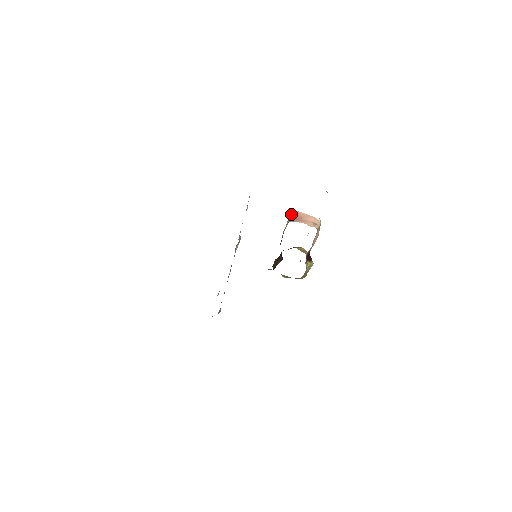
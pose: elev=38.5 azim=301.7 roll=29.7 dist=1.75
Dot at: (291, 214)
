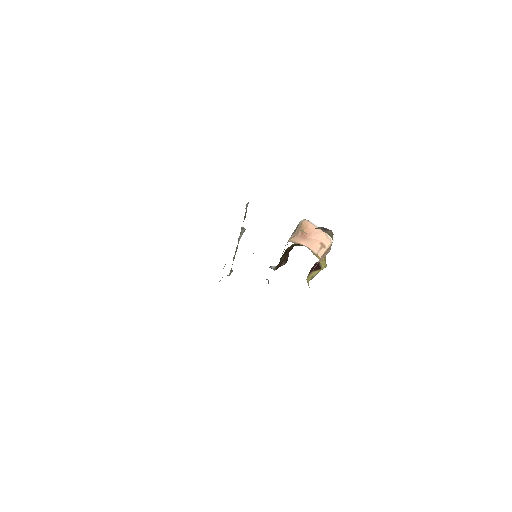
Dot at: (299, 225)
